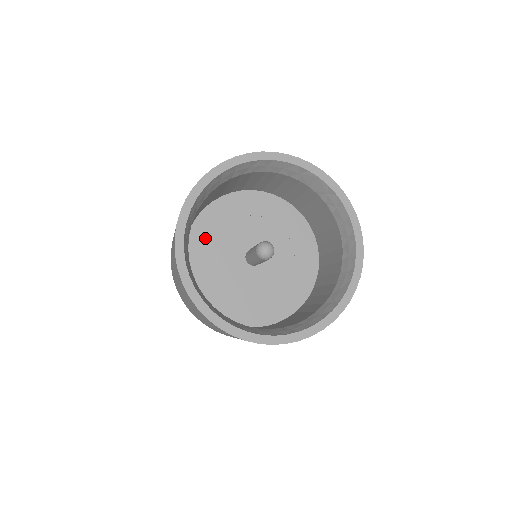
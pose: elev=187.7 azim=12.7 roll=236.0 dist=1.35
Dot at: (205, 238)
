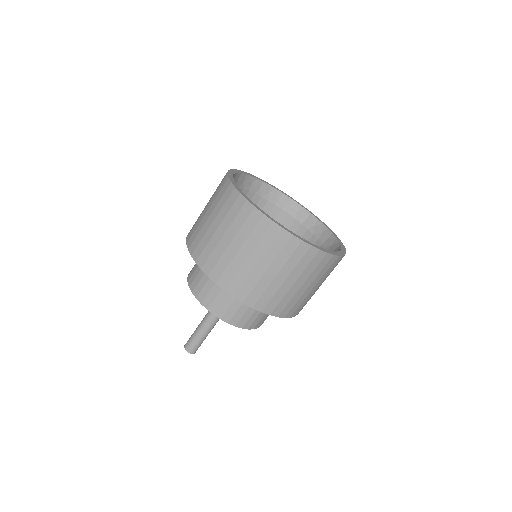
Dot at: occluded
